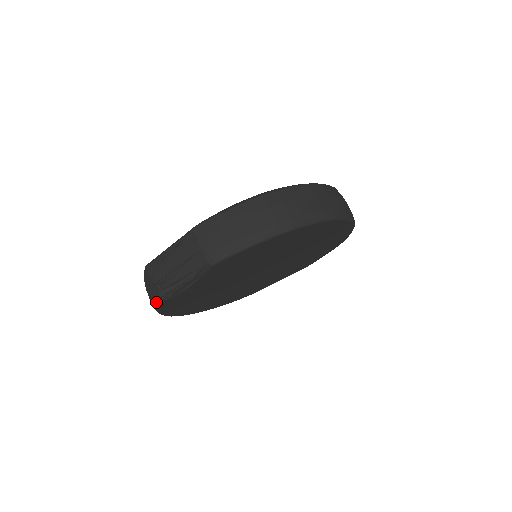
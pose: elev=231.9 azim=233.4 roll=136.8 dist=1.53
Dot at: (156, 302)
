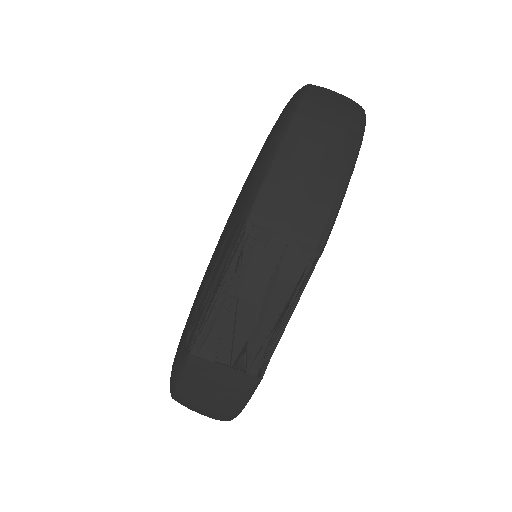
Dot at: (242, 396)
